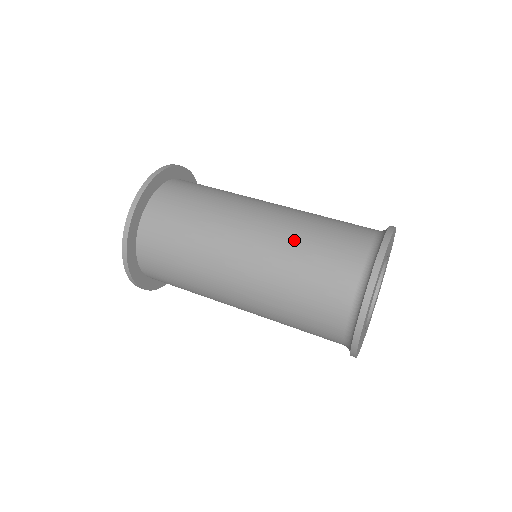
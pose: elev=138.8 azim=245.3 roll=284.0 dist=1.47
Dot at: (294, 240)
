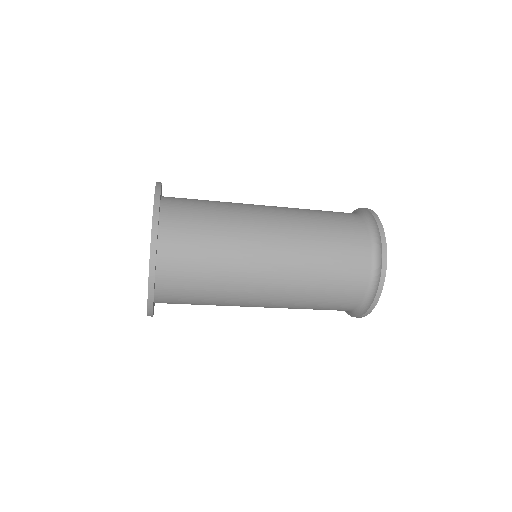
Dot at: (308, 216)
